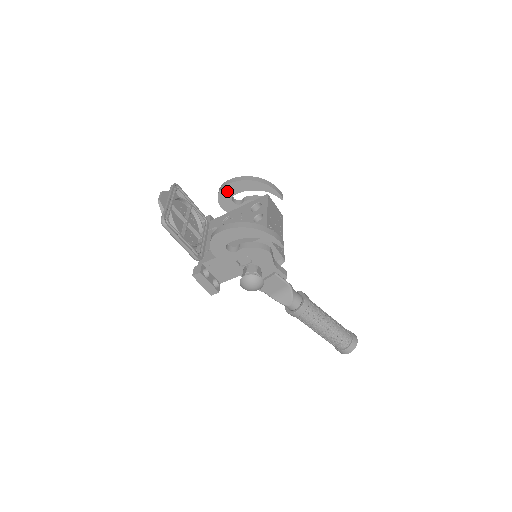
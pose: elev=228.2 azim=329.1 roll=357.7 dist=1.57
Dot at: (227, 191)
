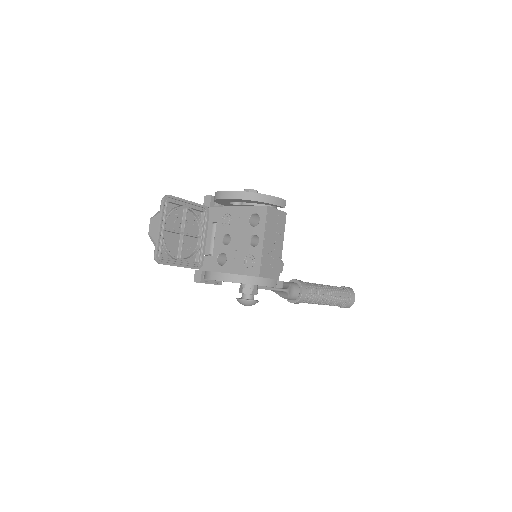
Dot at: (223, 200)
